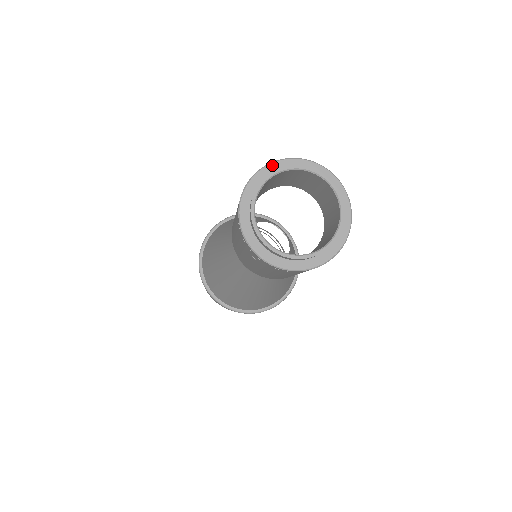
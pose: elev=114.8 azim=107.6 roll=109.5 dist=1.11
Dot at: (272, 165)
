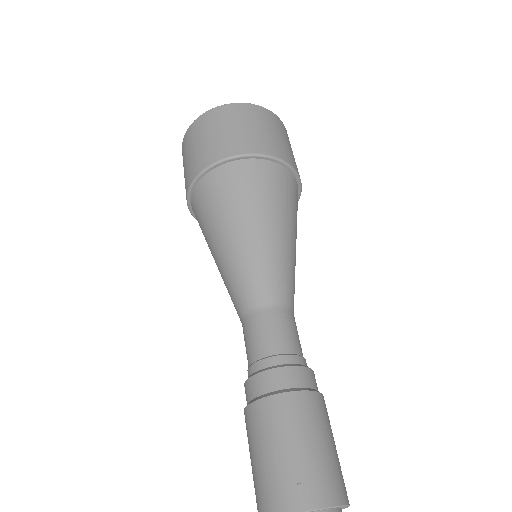
Dot at: out of frame
